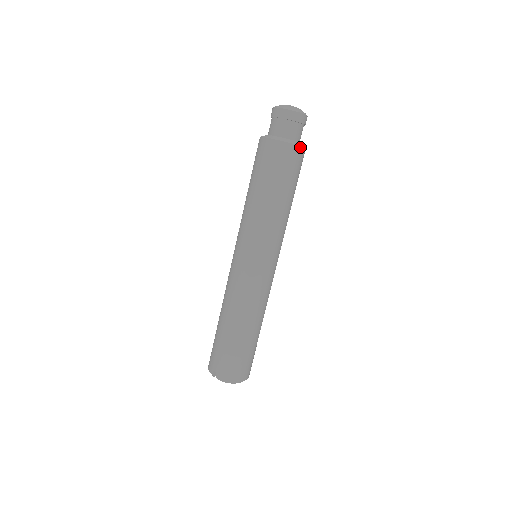
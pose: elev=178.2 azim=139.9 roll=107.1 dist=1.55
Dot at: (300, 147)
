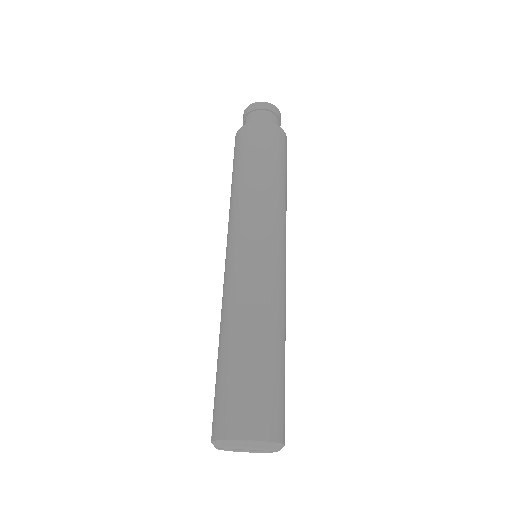
Dot at: (263, 122)
